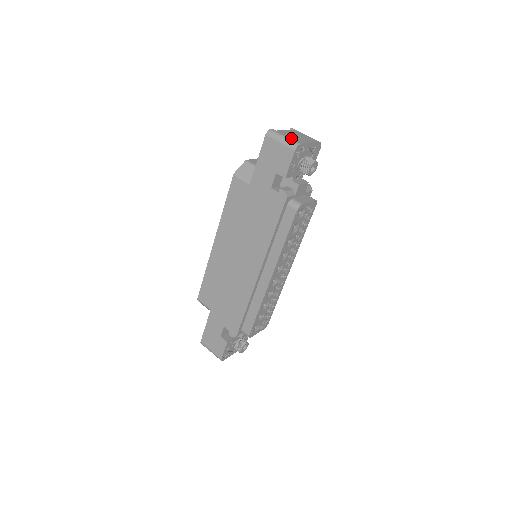
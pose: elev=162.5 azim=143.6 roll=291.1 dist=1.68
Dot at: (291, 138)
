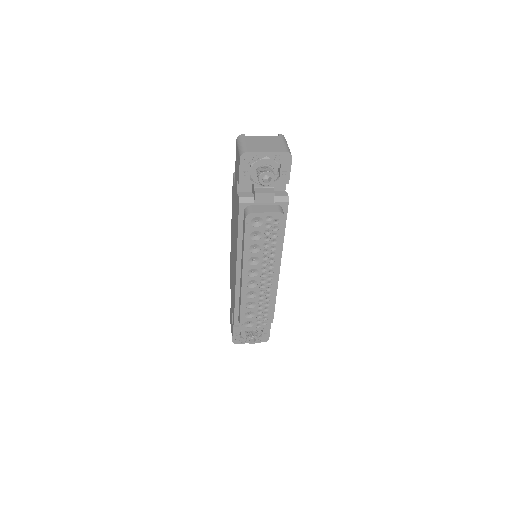
Dot at: (247, 145)
